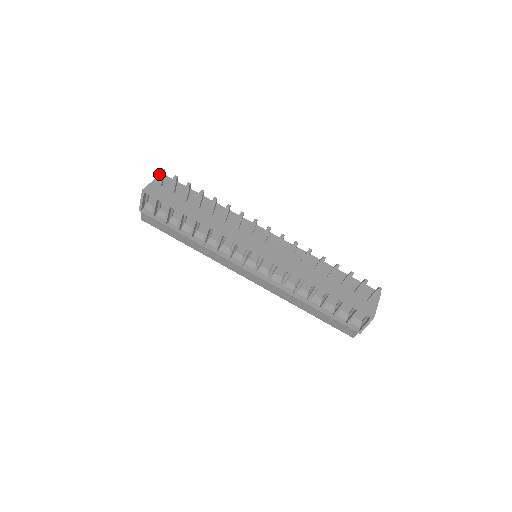
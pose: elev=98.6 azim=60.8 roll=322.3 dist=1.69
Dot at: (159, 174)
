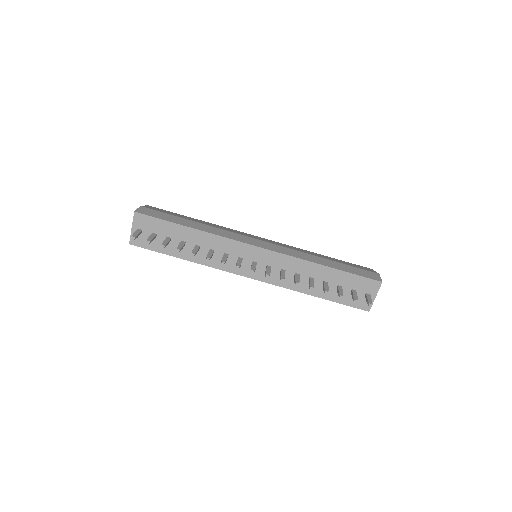
Dot at: occluded
